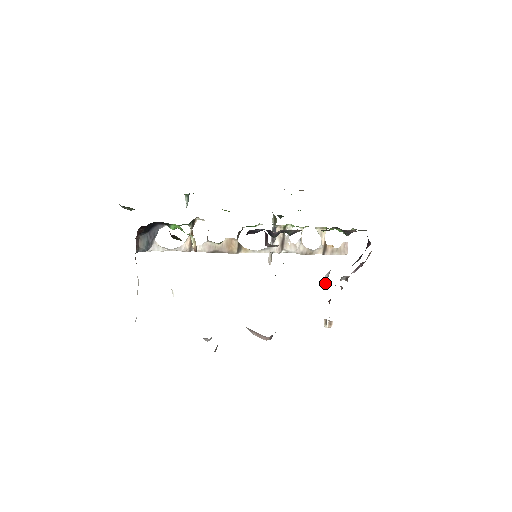
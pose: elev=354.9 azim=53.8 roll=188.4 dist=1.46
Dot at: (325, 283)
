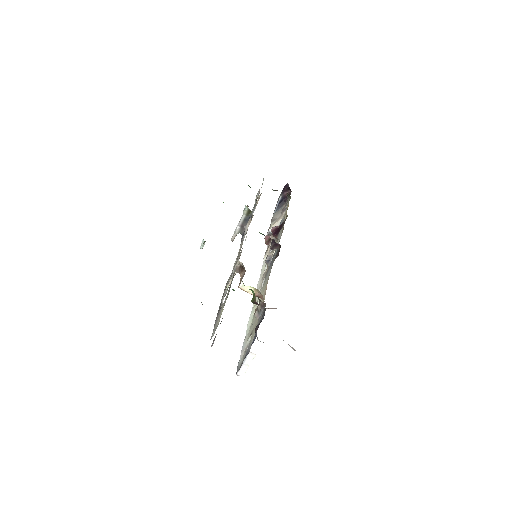
Dot at: (269, 235)
